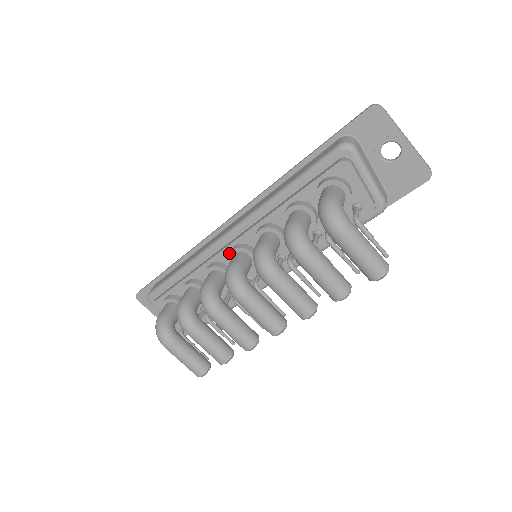
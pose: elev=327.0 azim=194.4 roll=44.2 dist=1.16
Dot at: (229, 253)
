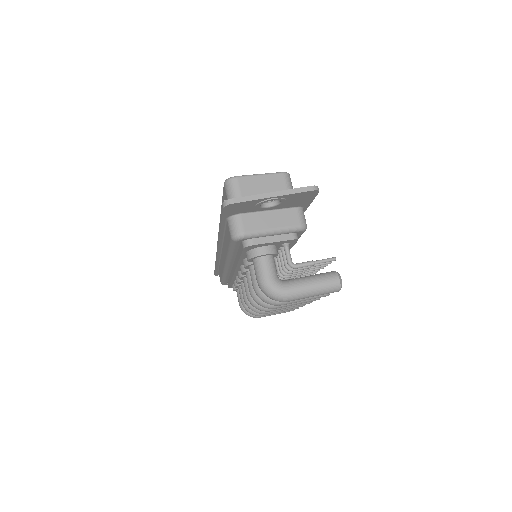
Dot at: occluded
